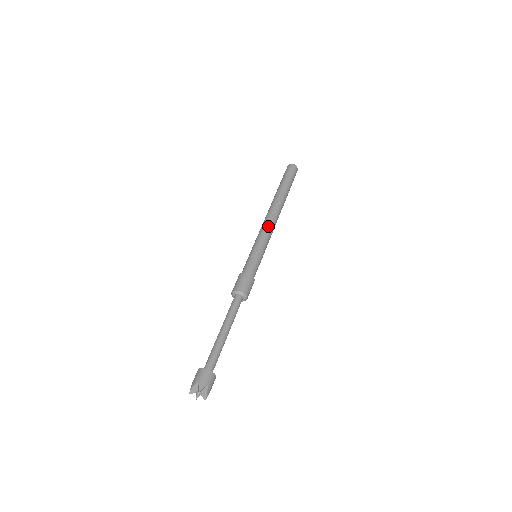
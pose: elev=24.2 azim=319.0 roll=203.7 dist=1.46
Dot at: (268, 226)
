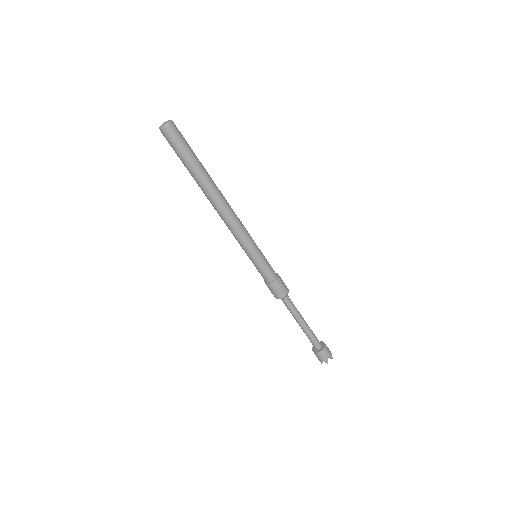
Dot at: (235, 229)
